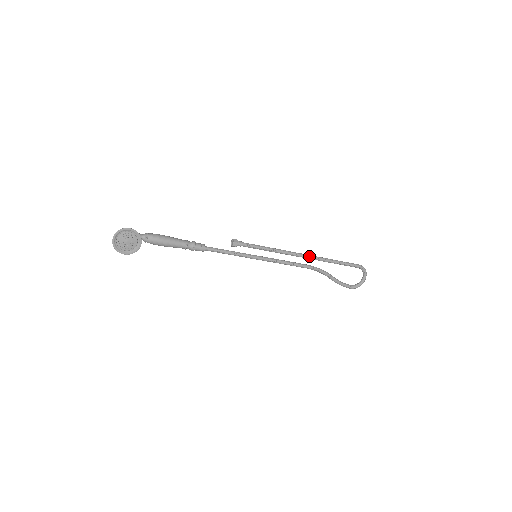
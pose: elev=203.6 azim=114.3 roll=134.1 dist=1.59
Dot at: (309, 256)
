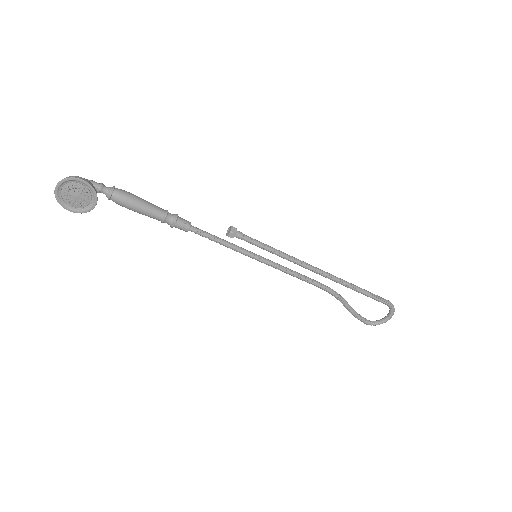
Dot at: (327, 274)
